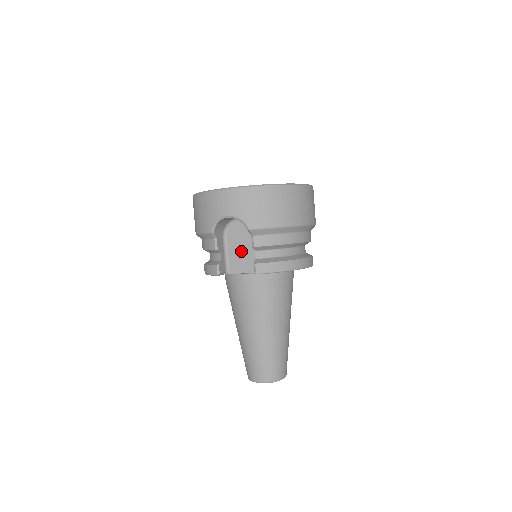
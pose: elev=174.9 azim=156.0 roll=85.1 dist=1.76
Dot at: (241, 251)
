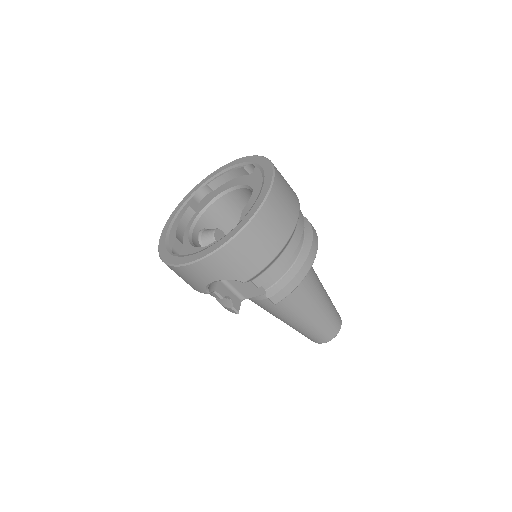
Dot at: occluded
